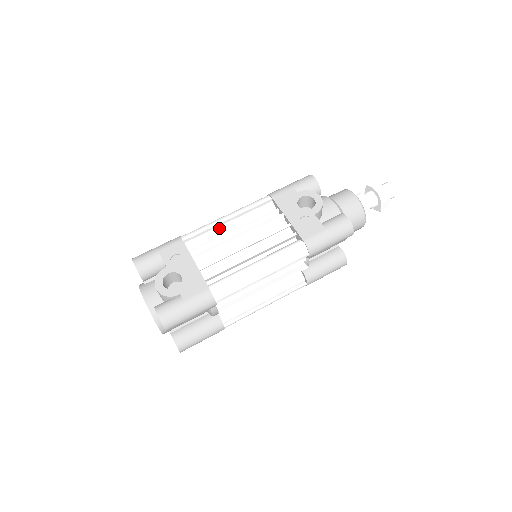
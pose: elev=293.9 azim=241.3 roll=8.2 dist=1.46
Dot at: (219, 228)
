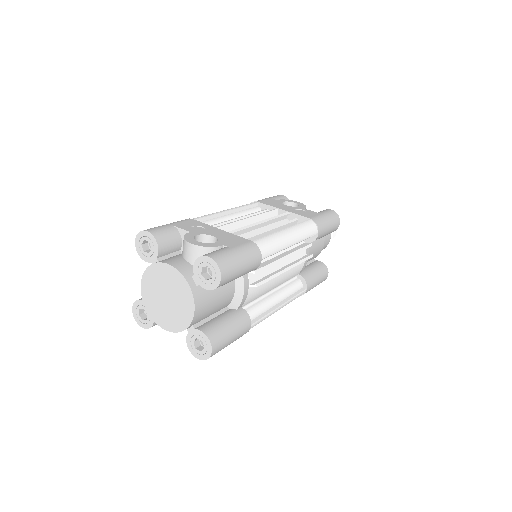
Dot at: (222, 217)
